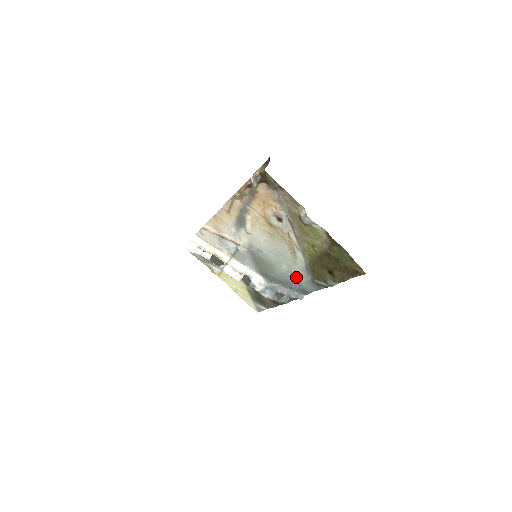
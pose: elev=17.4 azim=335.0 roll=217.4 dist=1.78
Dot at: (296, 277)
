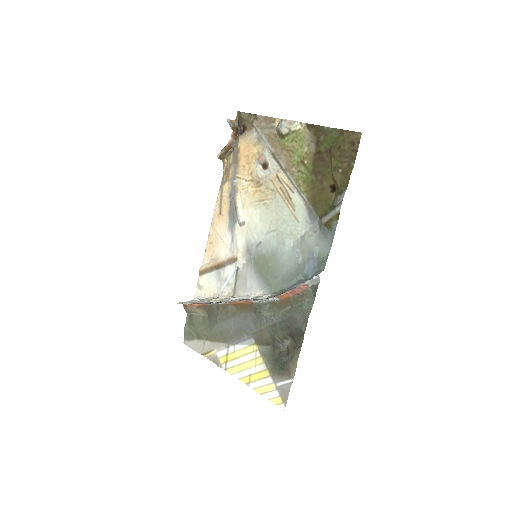
Dot at: (304, 246)
